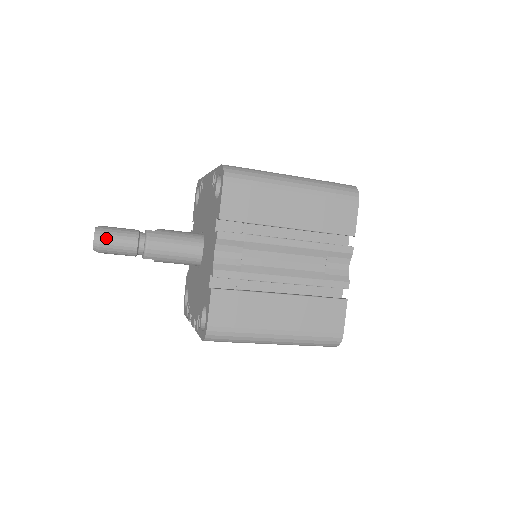
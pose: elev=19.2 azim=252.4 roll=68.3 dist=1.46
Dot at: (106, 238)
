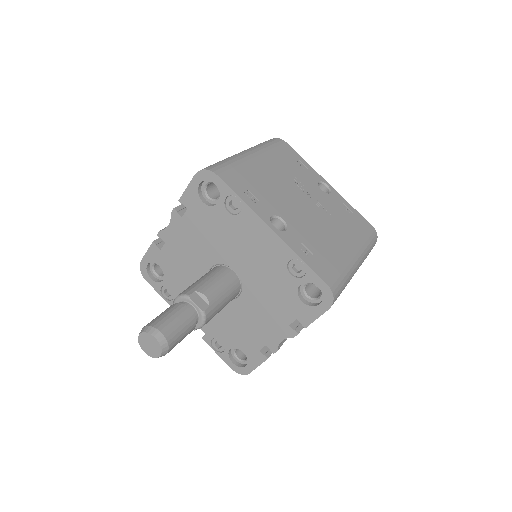
Dot at: (172, 348)
